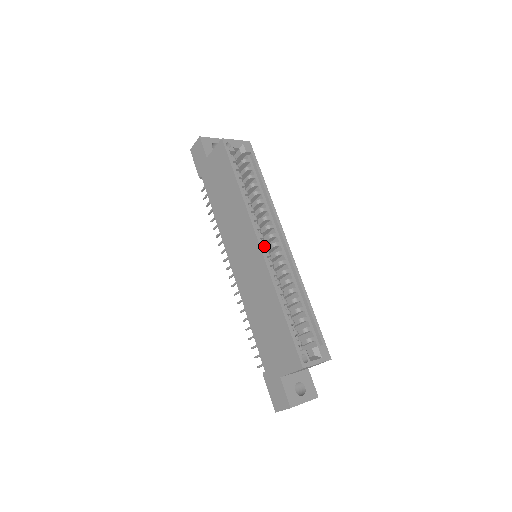
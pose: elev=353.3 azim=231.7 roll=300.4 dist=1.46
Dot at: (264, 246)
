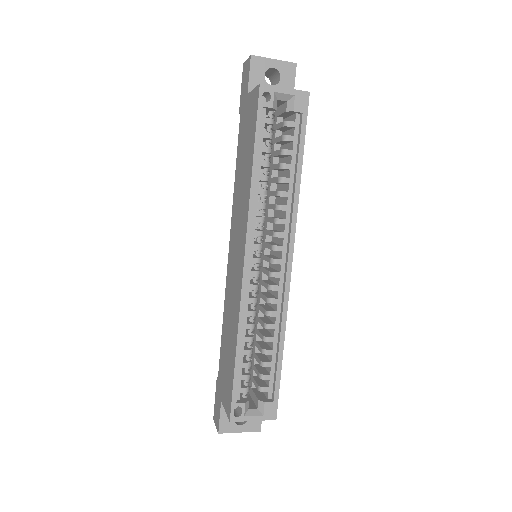
Dot at: (254, 262)
